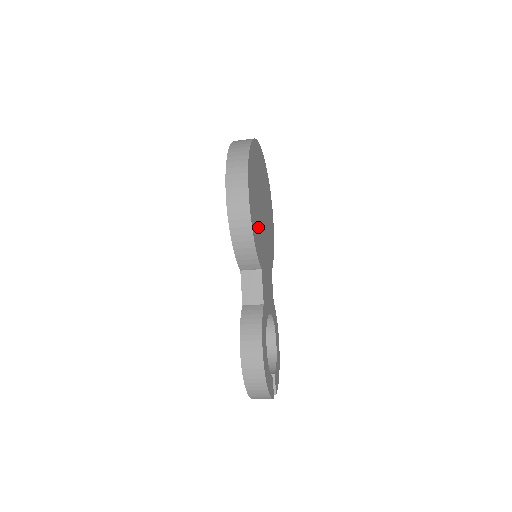
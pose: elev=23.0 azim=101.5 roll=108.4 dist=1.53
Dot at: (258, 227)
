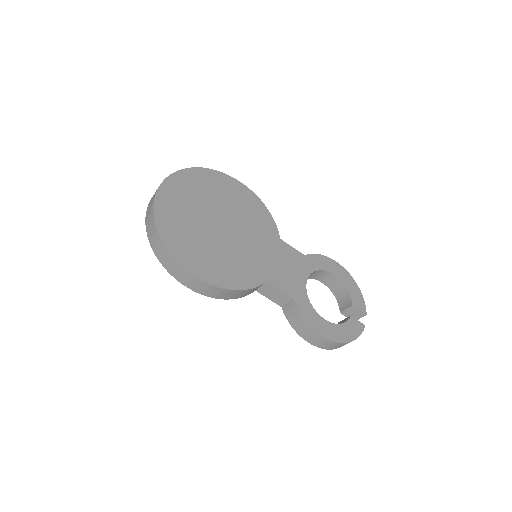
Dot at: (232, 262)
